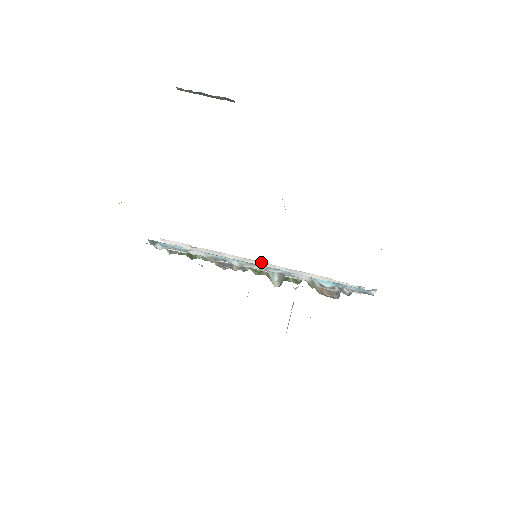
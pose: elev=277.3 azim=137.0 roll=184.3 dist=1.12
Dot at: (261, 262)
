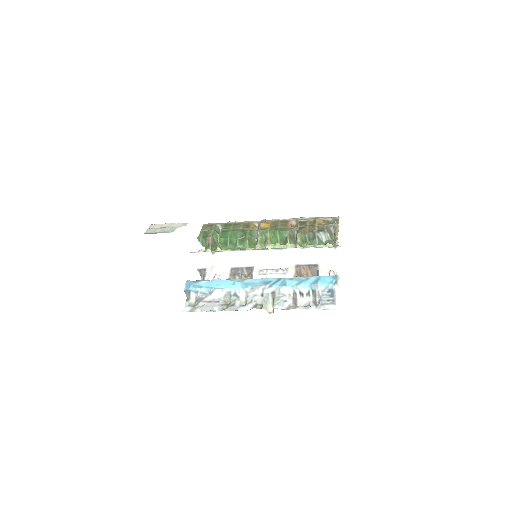
Dot at: (262, 251)
